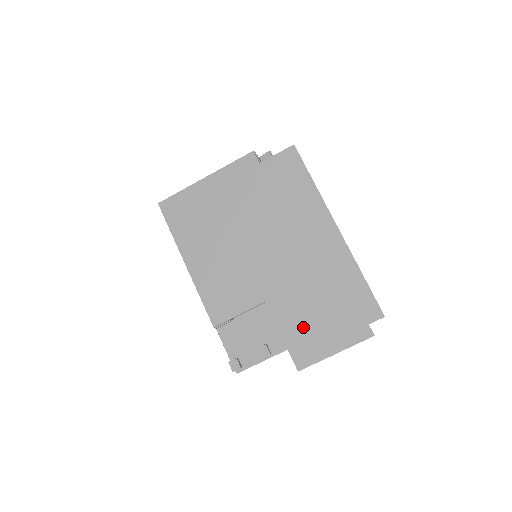
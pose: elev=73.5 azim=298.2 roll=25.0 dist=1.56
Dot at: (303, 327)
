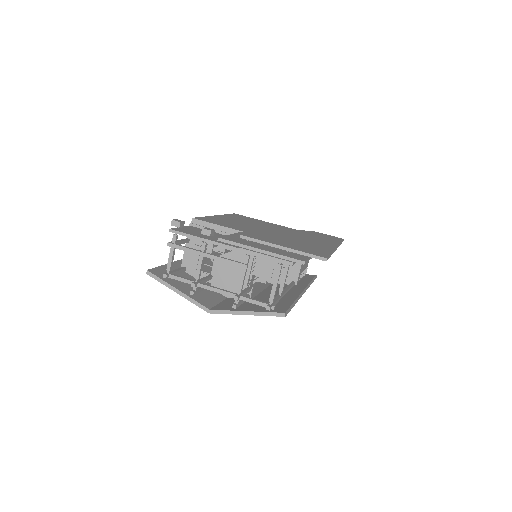
Dot at: (256, 235)
